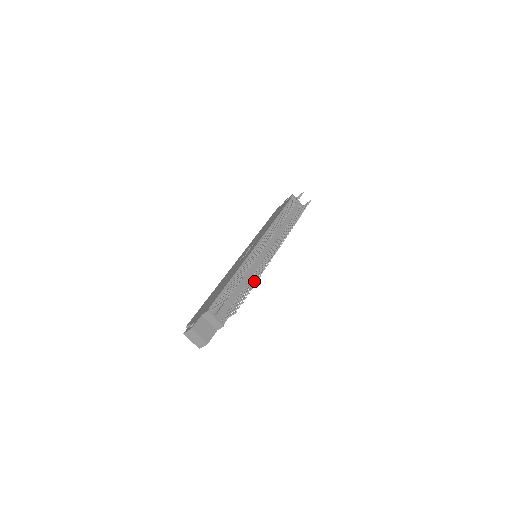
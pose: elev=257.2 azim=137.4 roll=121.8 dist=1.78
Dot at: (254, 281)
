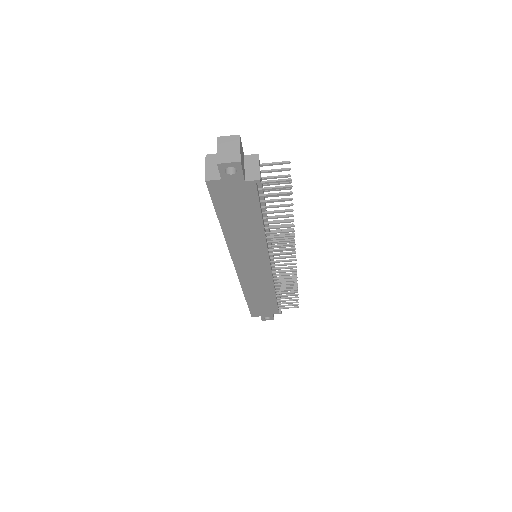
Dot at: (288, 220)
